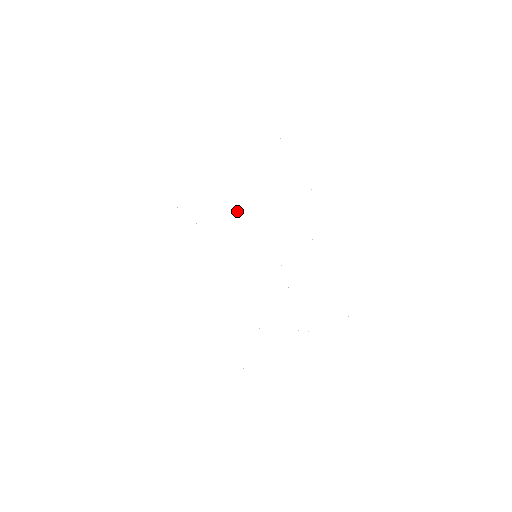
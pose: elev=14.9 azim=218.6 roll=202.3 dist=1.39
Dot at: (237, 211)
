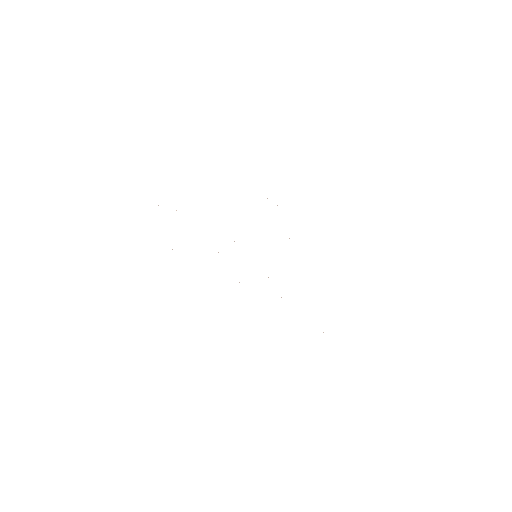
Dot at: occluded
